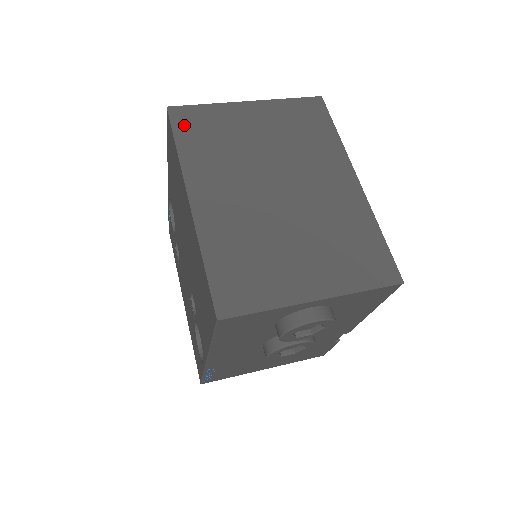
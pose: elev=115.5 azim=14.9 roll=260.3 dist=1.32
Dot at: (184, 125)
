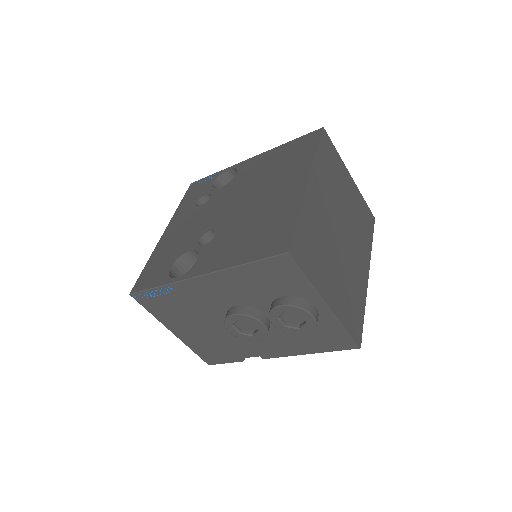
Dot at: (325, 146)
